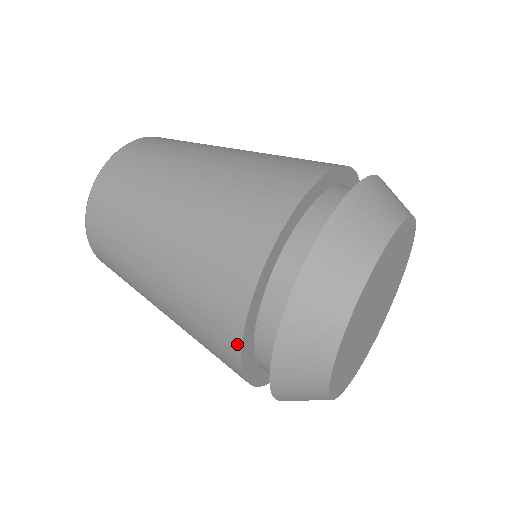
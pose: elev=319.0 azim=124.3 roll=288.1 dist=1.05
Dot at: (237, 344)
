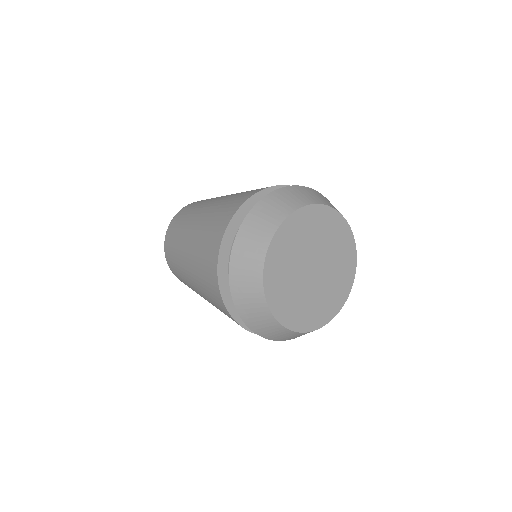
Dot at: (220, 297)
